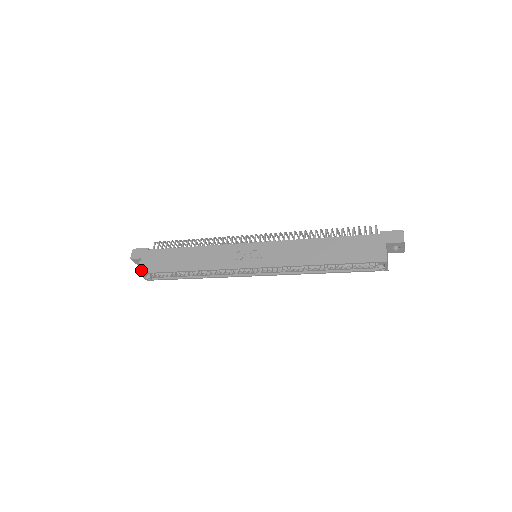
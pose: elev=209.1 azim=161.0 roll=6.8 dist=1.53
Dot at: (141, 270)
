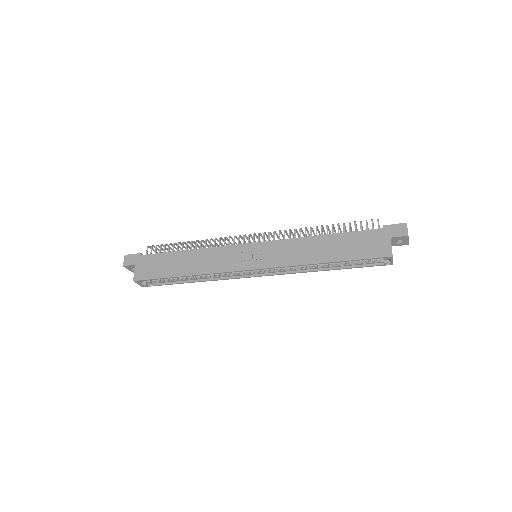
Dot at: (136, 277)
